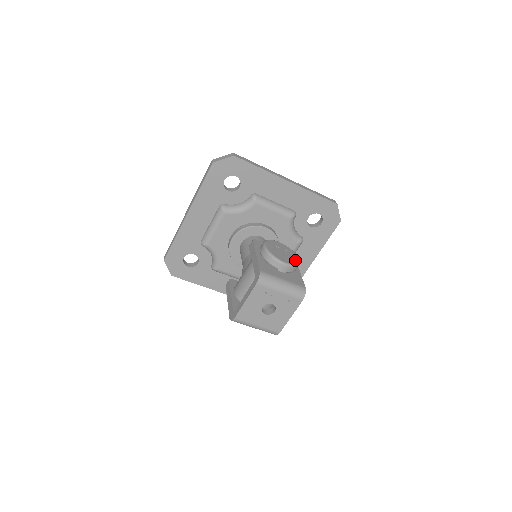
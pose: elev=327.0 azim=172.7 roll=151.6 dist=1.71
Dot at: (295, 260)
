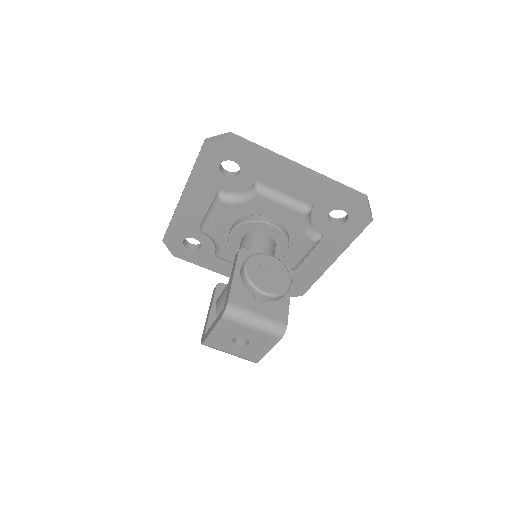
Dot at: (282, 285)
